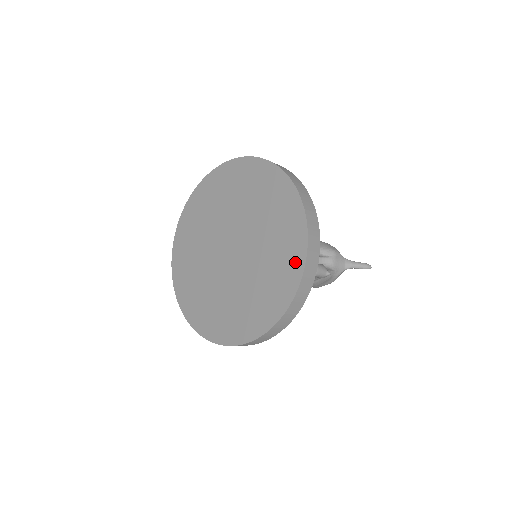
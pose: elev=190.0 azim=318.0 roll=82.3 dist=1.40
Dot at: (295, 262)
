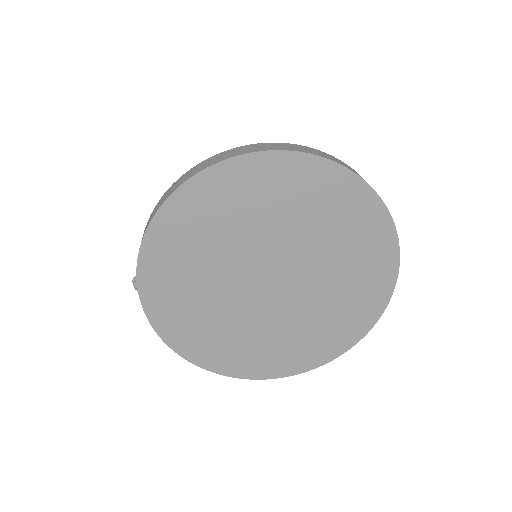
Dot at: (380, 232)
